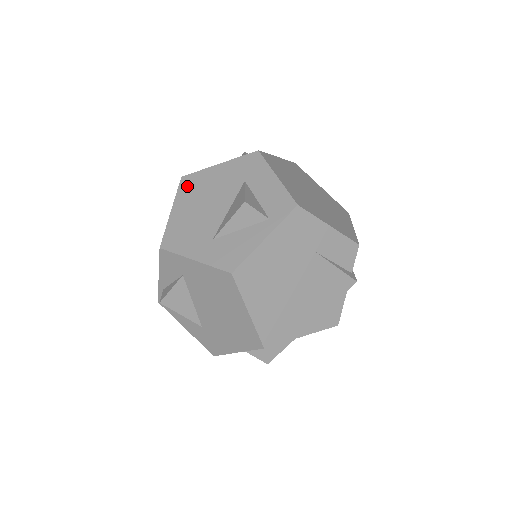
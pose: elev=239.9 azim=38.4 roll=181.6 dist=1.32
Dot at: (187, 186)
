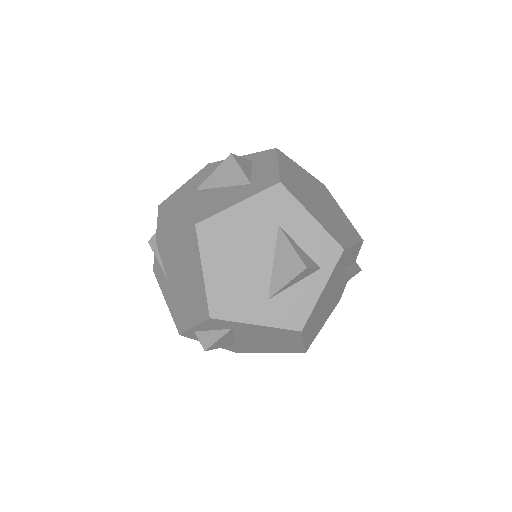
Dot at: (209, 237)
